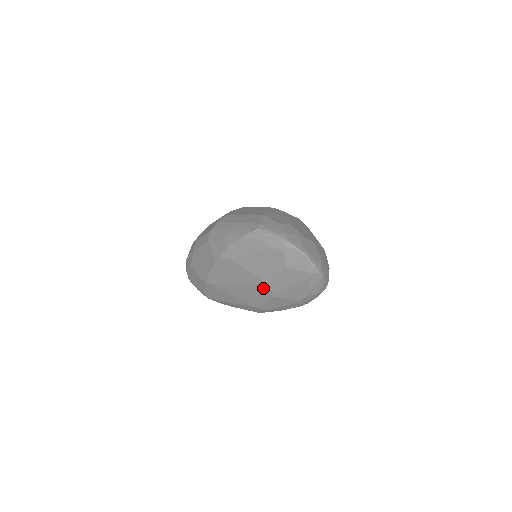
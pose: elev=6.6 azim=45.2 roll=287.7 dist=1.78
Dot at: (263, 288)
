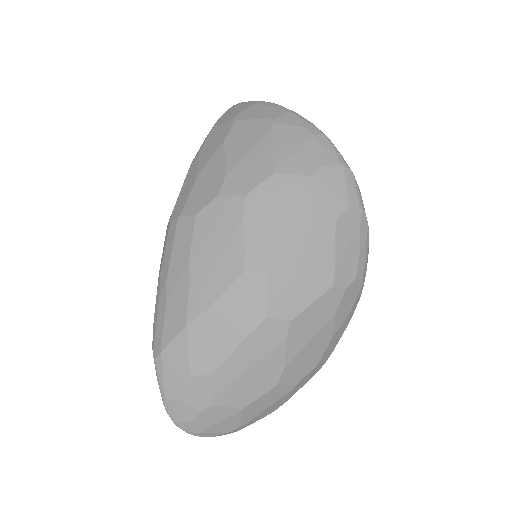
Dot at: occluded
